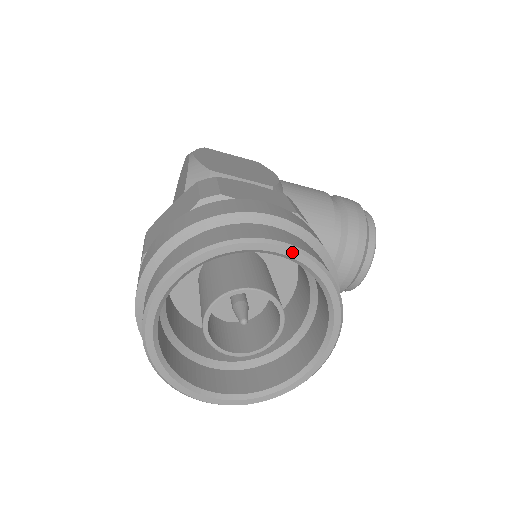
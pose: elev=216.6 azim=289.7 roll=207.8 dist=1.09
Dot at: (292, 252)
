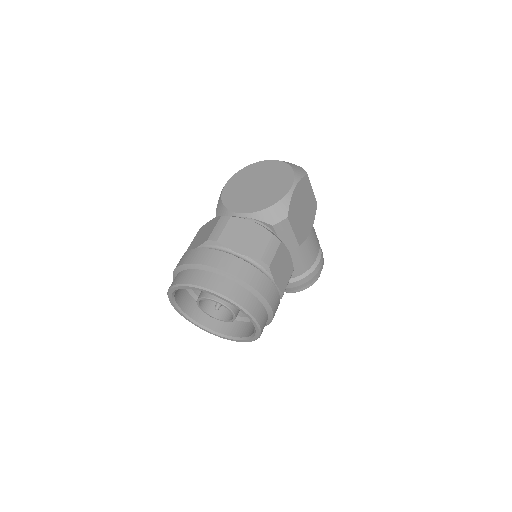
Dot at: (257, 328)
